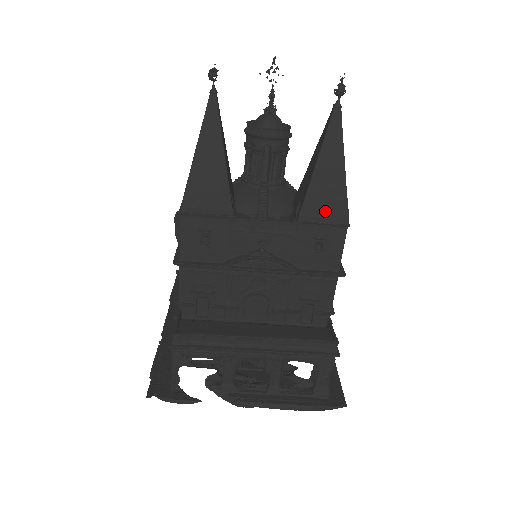
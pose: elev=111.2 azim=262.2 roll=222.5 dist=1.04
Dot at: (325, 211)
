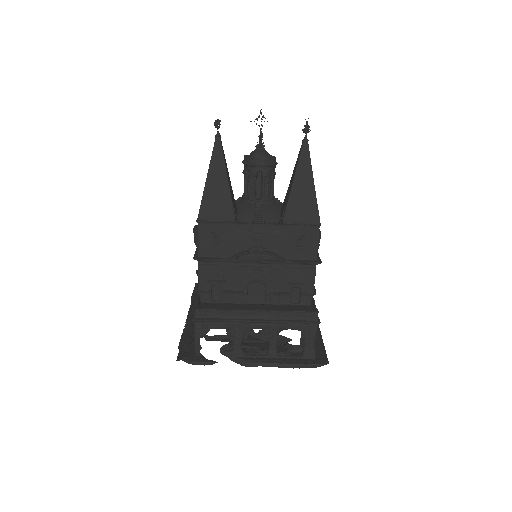
Dot at: (302, 215)
